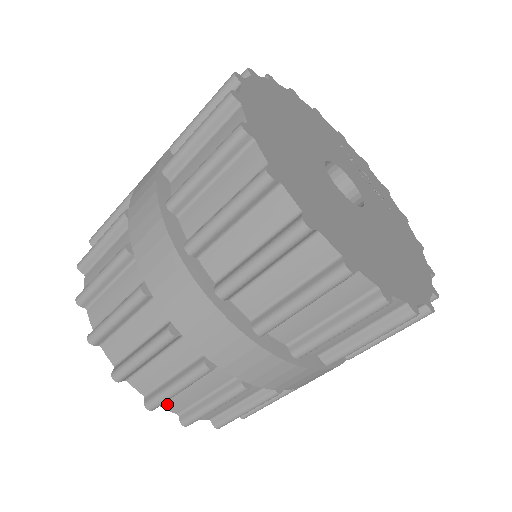
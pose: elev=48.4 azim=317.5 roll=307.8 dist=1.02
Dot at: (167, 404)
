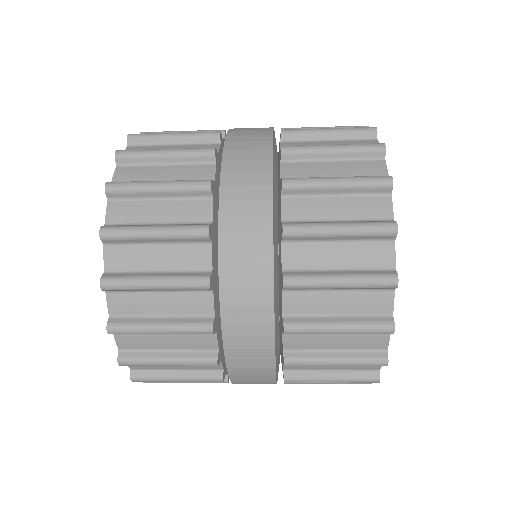
Dot at: occluded
